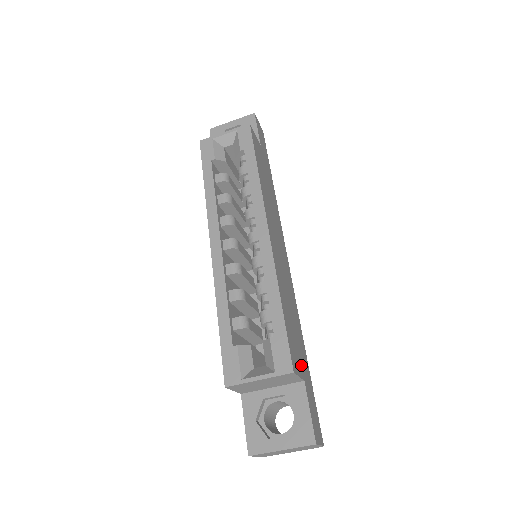
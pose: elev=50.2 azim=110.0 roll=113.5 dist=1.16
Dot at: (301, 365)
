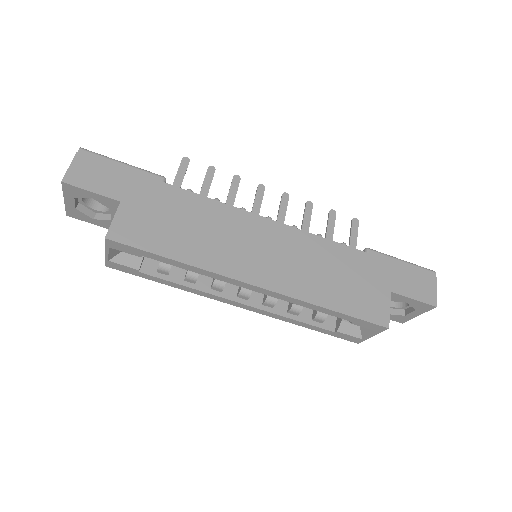
Dot at: (379, 289)
